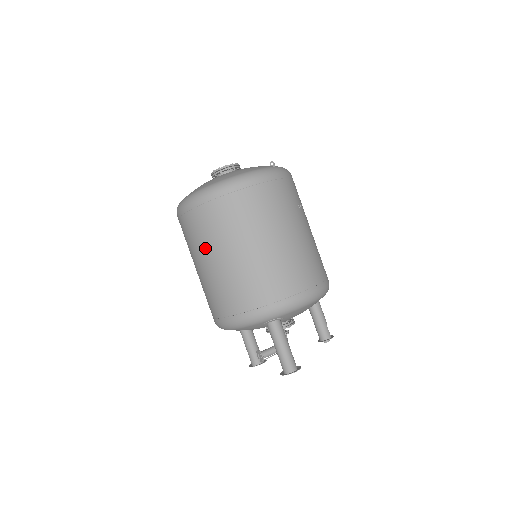
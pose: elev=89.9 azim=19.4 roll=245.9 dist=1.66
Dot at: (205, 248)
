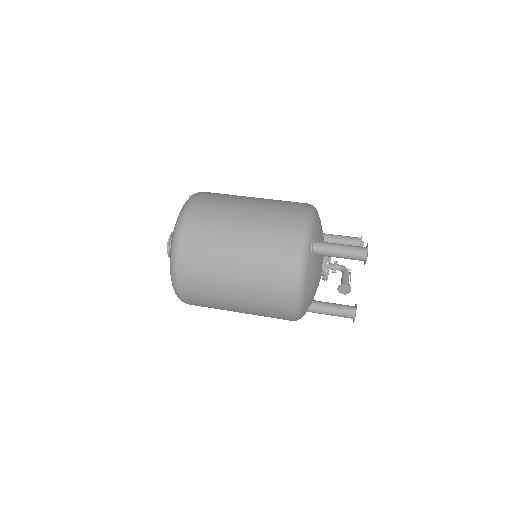
Dot at: (219, 270)
